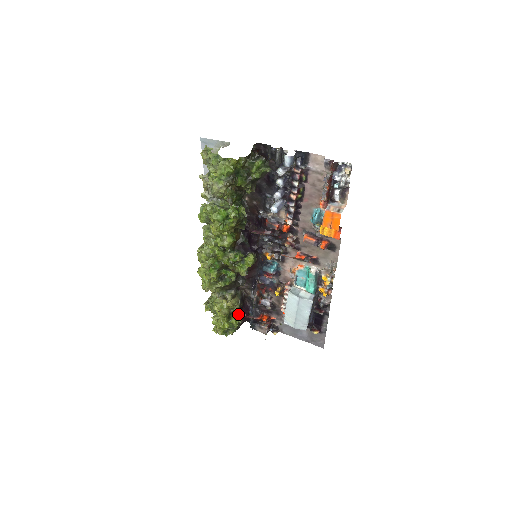
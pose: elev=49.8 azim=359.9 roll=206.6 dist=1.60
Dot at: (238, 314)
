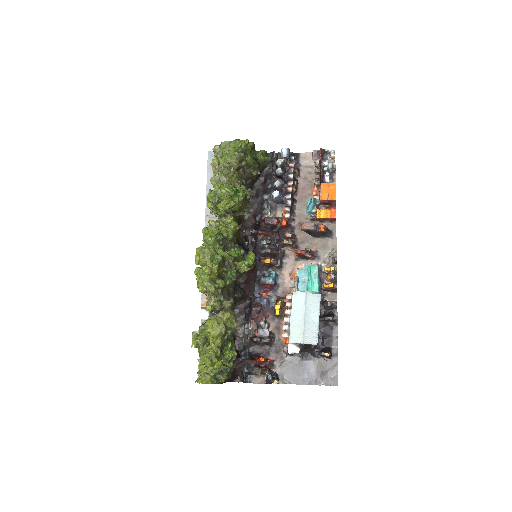
Dot at: (233, 343)
